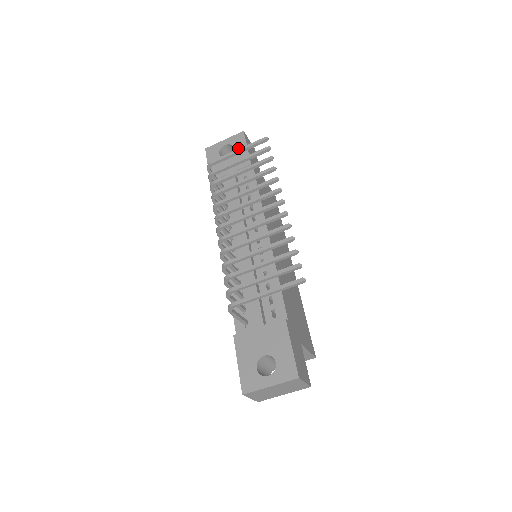
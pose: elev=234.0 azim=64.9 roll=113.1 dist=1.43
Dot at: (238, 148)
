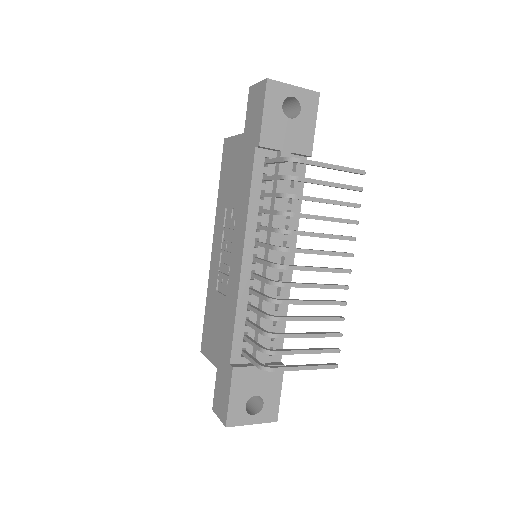
Dot at: (306, 117)
